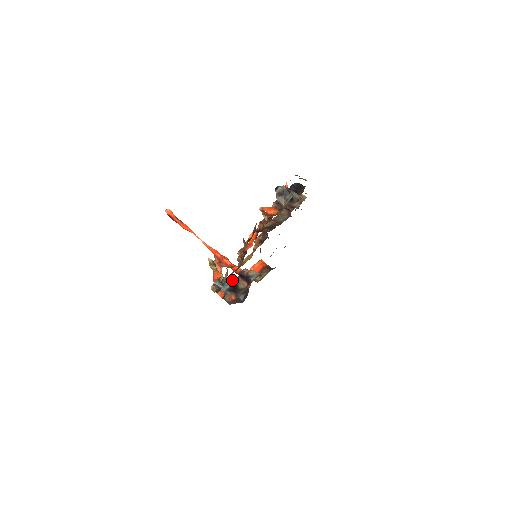
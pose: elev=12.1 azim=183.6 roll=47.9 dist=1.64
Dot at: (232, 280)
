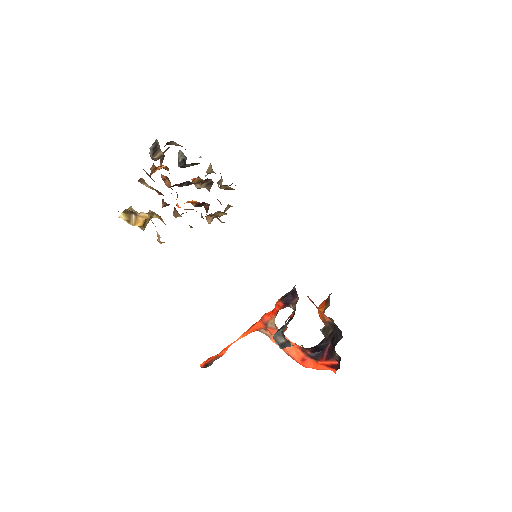
Dot at: (318, 344)
